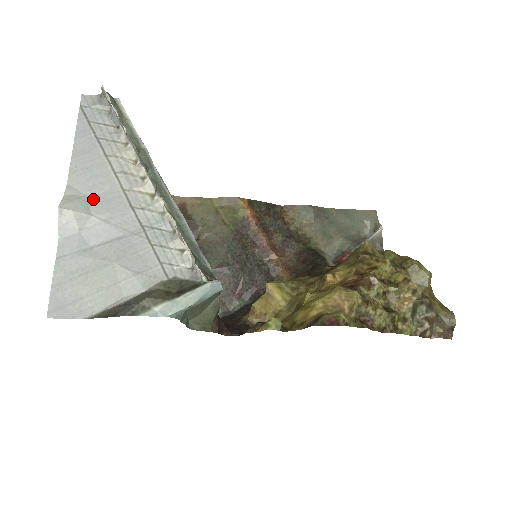
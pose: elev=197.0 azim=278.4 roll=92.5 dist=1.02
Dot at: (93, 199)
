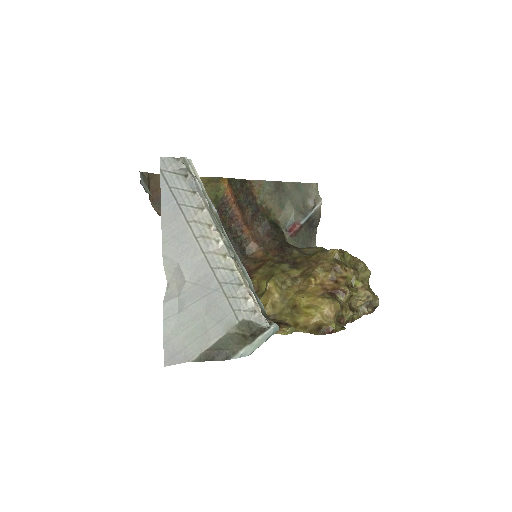
Dot at: (184, 265)
